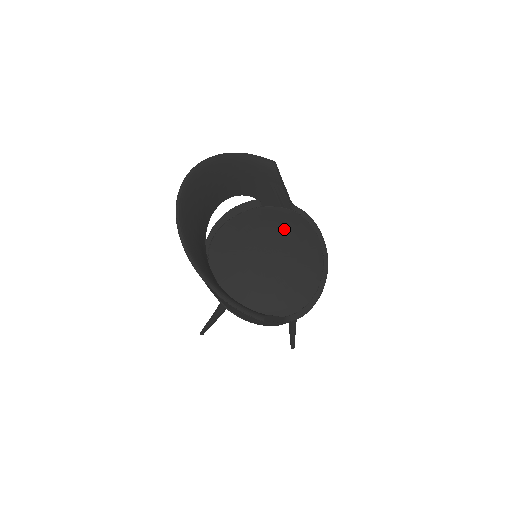
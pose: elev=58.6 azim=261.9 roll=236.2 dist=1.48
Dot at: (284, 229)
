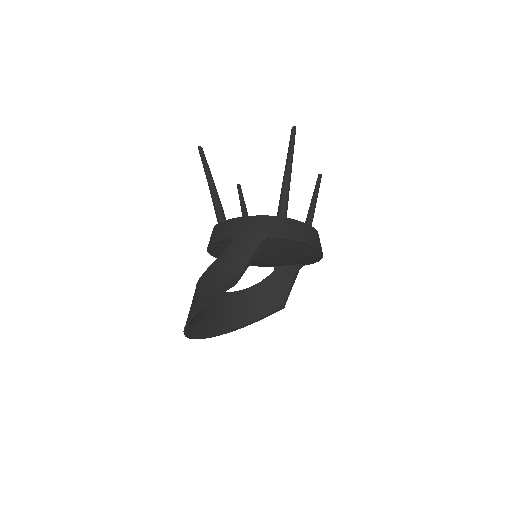
Dot at: (269, 252)
